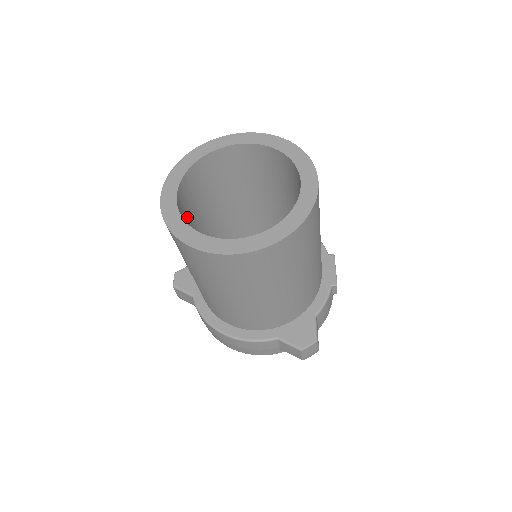
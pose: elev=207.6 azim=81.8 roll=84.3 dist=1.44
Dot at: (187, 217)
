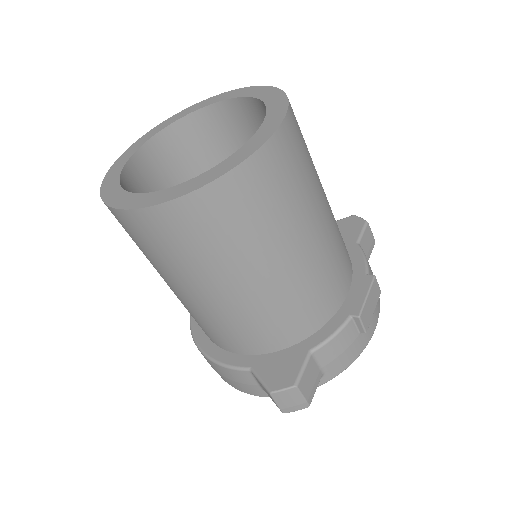
Dot at: (161, 187)
